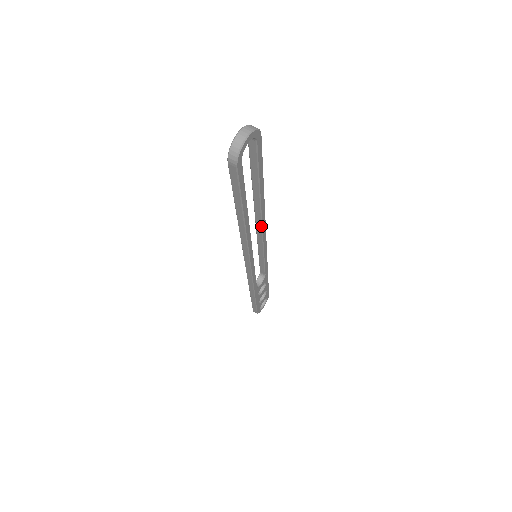
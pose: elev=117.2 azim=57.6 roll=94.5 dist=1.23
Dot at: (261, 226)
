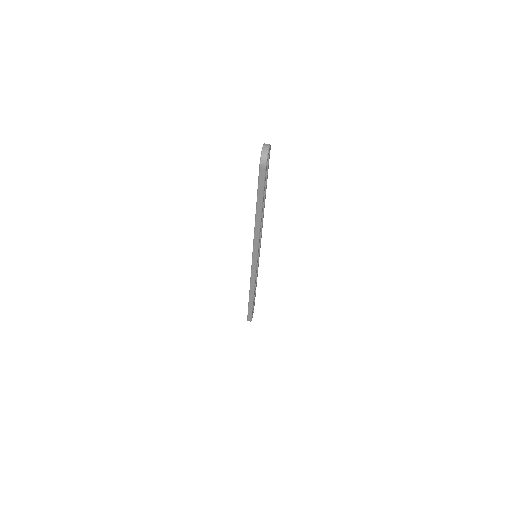
Dot at: (261, 226)
